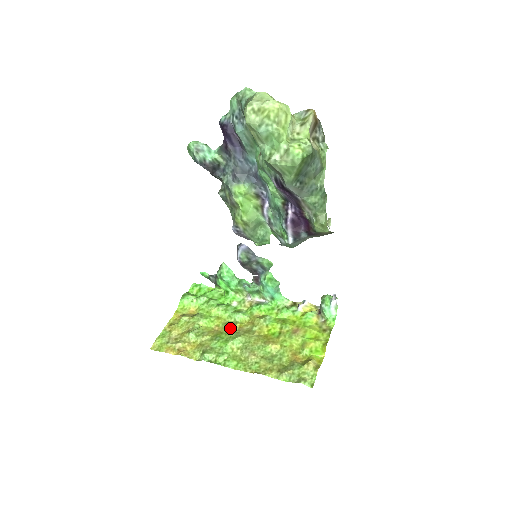
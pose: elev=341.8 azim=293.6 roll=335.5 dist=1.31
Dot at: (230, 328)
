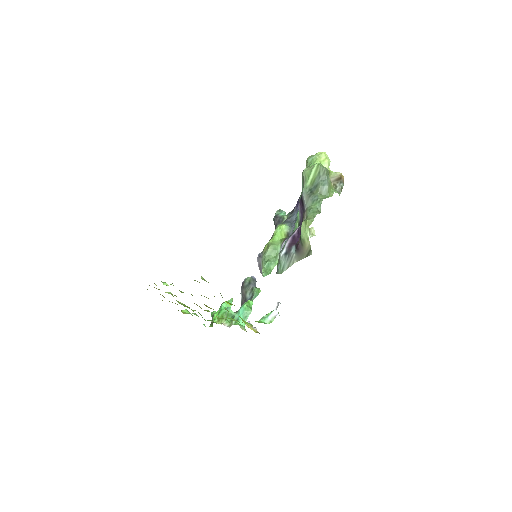
Dot at: occluded
